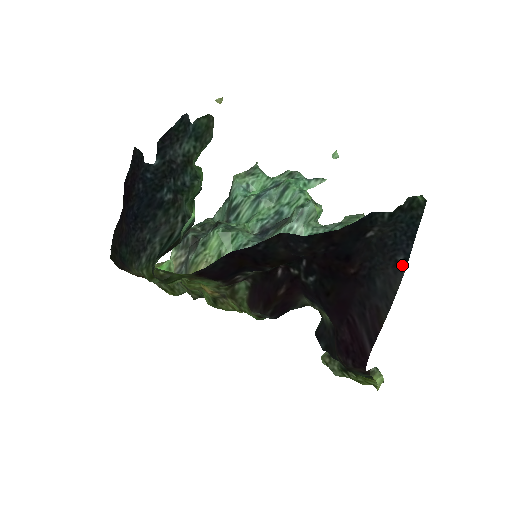
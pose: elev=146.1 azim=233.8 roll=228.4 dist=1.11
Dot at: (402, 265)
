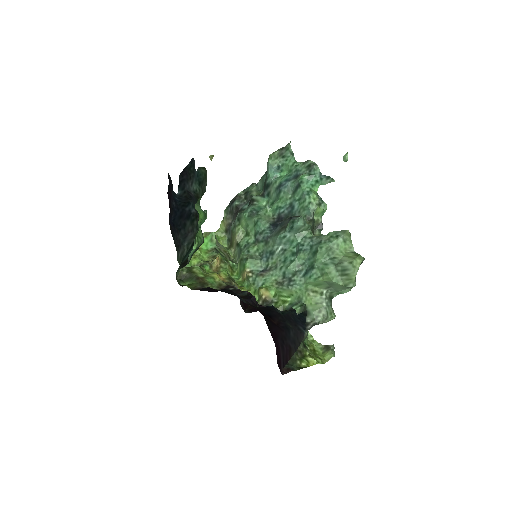
Dot at: (303, 331)
